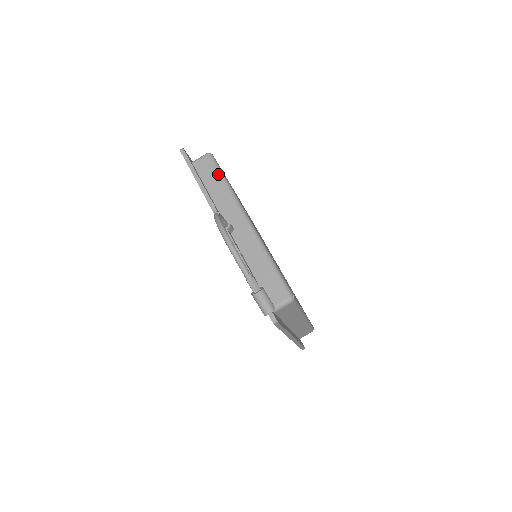
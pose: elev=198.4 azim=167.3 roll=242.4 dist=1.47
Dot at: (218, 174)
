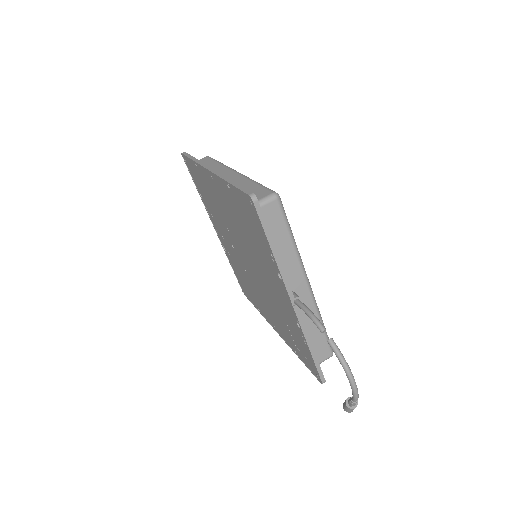
Dot at: (286, 228)
